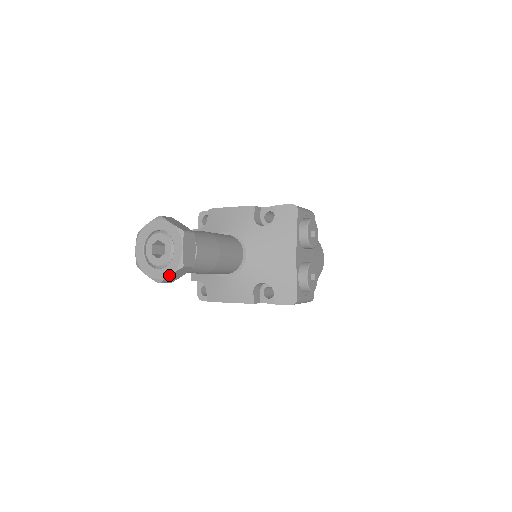
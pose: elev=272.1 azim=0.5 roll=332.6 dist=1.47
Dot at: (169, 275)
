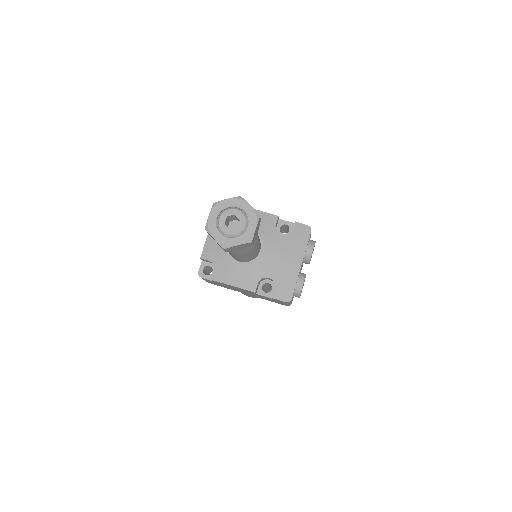
Dot at: (237, 245)
